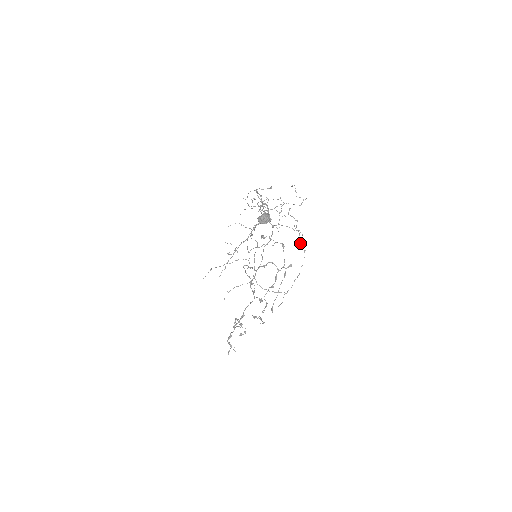
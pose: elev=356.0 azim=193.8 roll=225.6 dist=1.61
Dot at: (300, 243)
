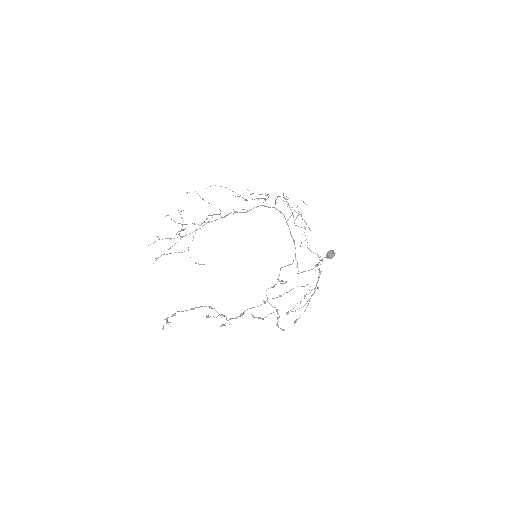
Dot at: occluded
